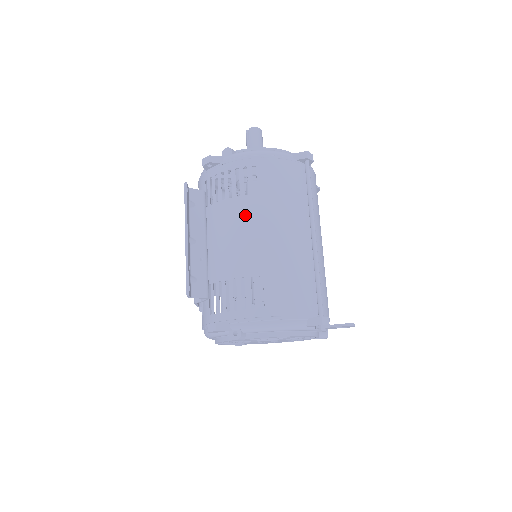
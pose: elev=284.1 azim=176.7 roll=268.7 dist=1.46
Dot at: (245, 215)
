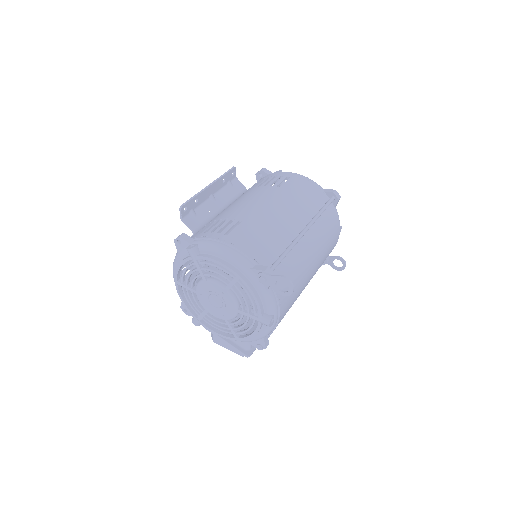
Dot at: (260, 193)
